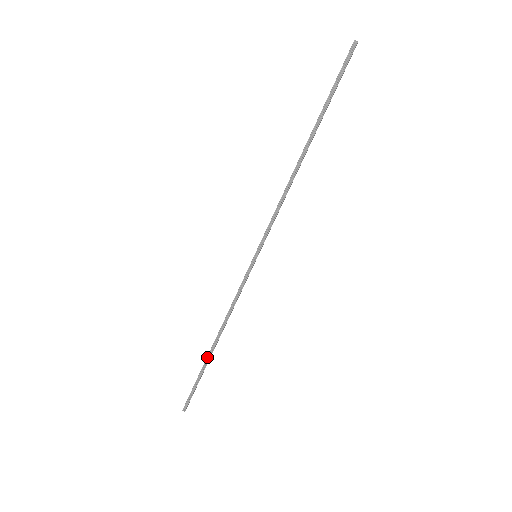
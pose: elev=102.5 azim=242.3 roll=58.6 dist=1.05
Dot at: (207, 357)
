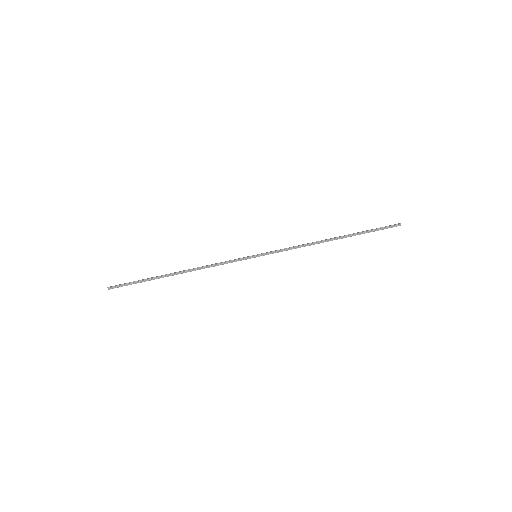
Dot at: (164, 275)
